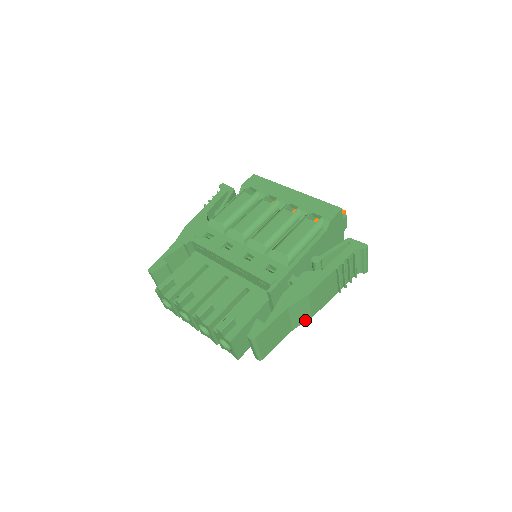
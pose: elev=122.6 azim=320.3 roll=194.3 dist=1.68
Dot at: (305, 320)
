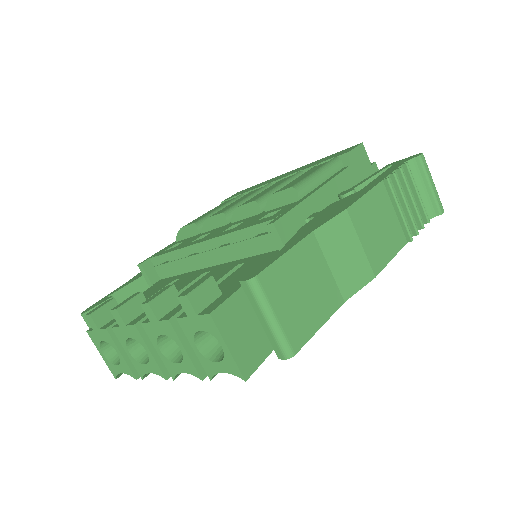
Dot at: (362, 281)
